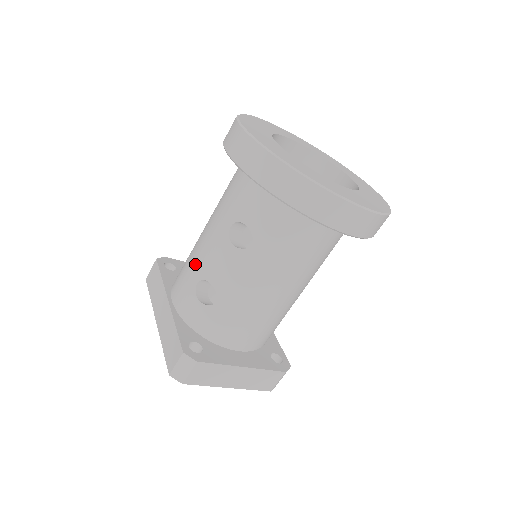
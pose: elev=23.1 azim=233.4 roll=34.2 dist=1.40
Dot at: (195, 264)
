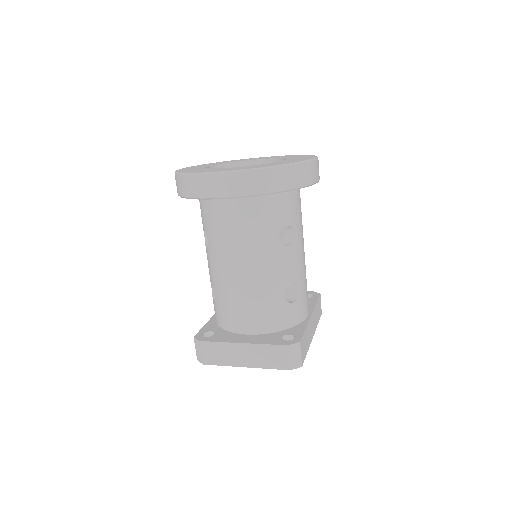
Dot at: occluded
